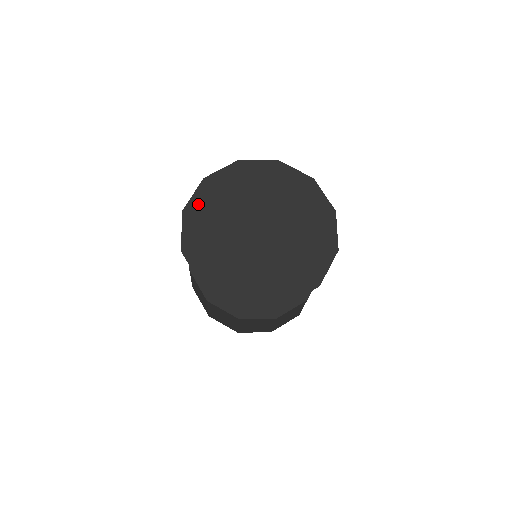
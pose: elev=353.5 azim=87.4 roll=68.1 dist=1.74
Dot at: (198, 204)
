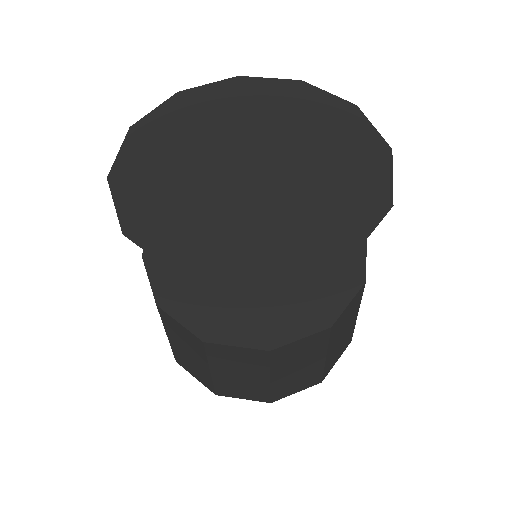
Dot at: (158, 121)
